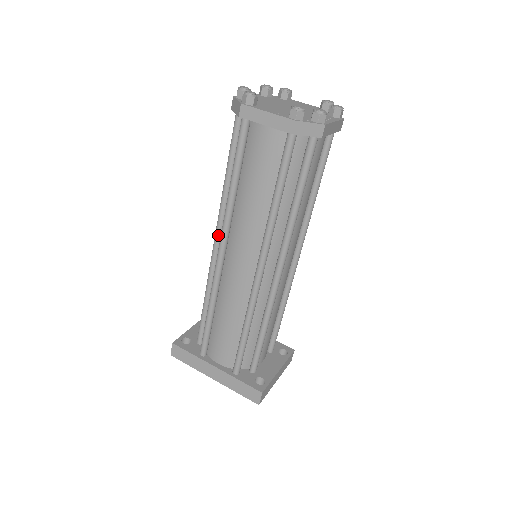
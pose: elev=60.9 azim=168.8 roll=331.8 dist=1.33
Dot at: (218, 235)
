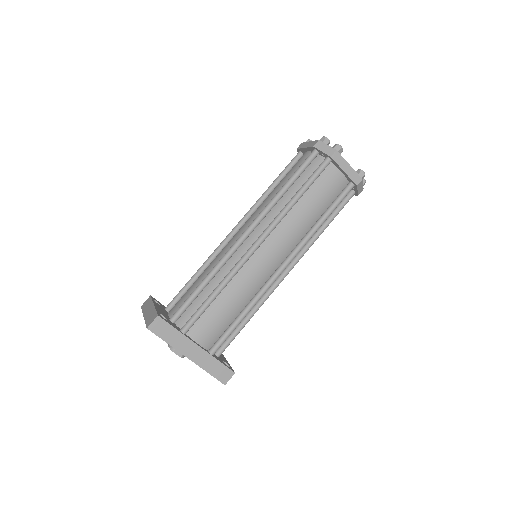
Dot at: (253, 229)
